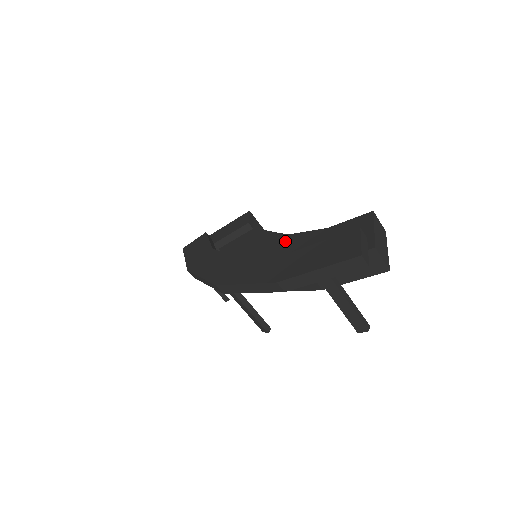
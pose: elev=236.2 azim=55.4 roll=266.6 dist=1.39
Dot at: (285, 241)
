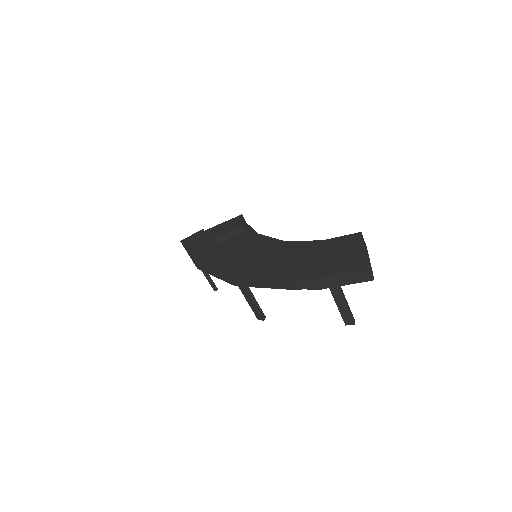
Dot at: (283, 246)
